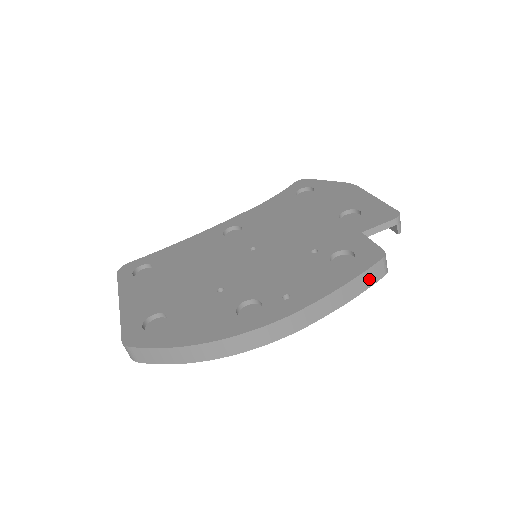
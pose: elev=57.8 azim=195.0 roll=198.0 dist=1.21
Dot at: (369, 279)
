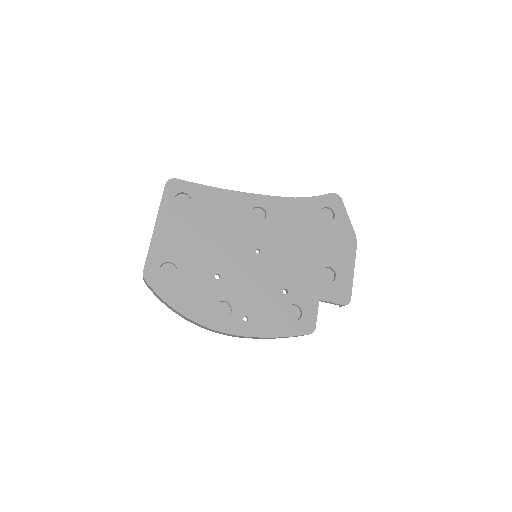
Dot at: (294, 336)
